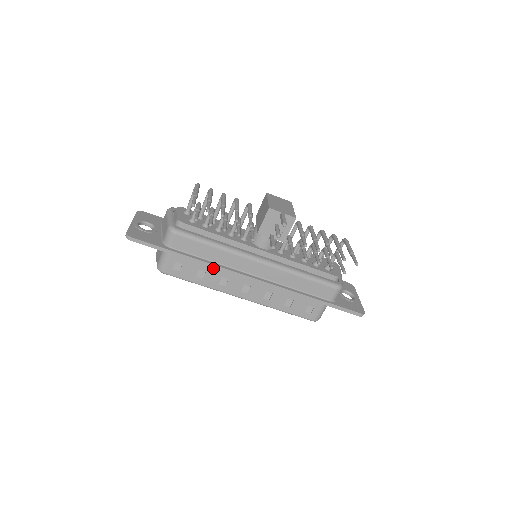
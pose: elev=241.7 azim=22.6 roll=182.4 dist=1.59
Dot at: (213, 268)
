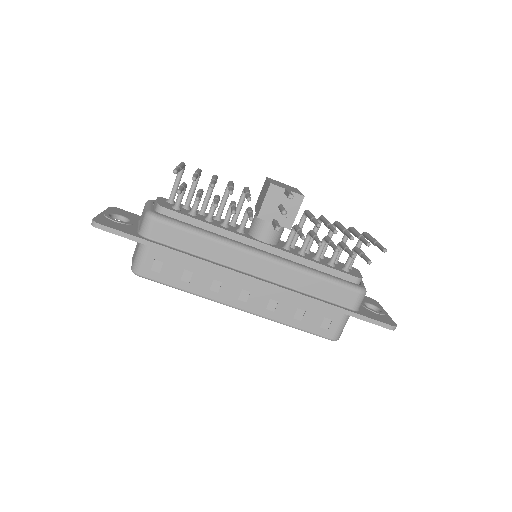
Dot at: (202, 267)
